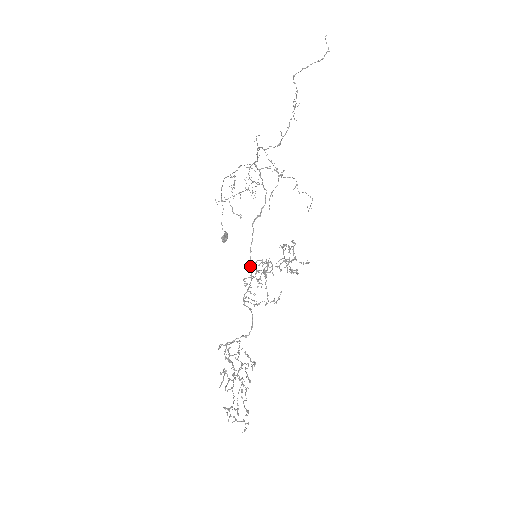
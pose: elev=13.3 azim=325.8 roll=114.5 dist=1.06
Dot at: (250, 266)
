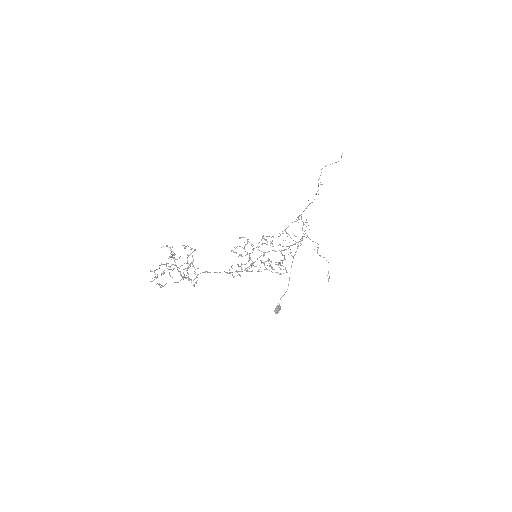
Dot at: occluded
